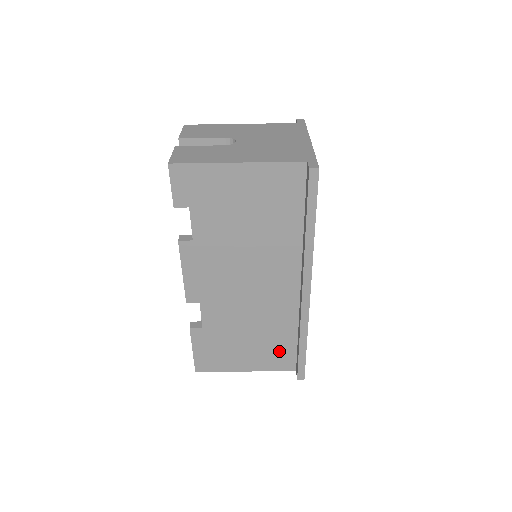
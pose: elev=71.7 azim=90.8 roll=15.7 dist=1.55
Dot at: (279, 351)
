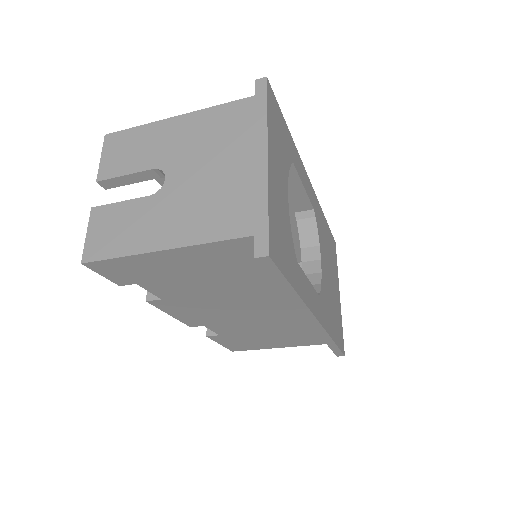
Dot at: (310, 337)
